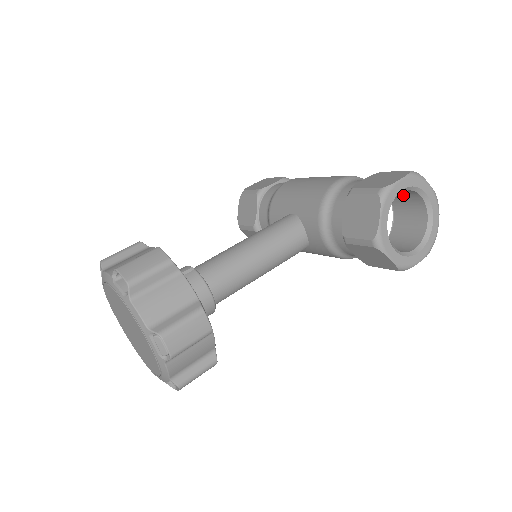
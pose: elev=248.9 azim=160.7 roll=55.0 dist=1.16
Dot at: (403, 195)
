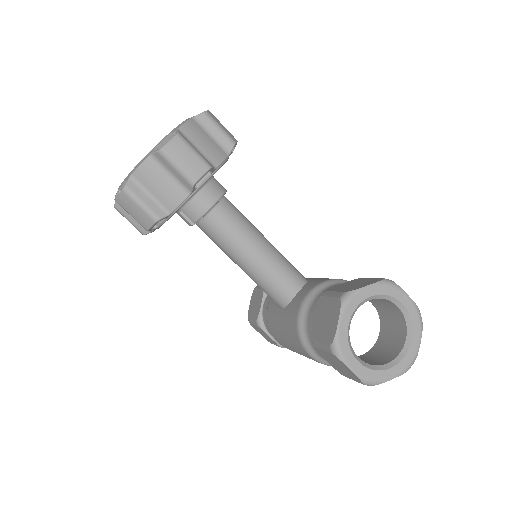
Dot at: (393, 333)
